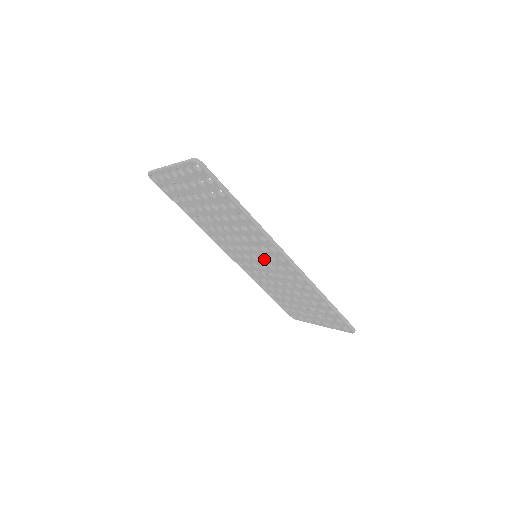
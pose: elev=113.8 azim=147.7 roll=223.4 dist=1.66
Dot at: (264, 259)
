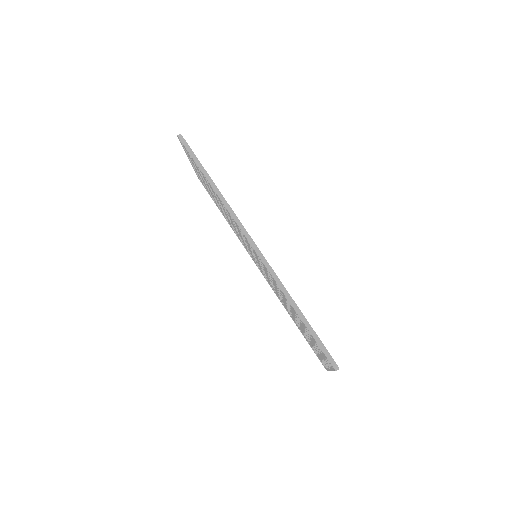
Dot at: occluded
